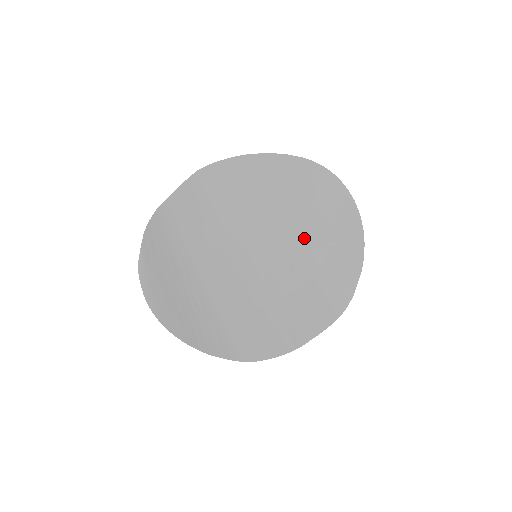
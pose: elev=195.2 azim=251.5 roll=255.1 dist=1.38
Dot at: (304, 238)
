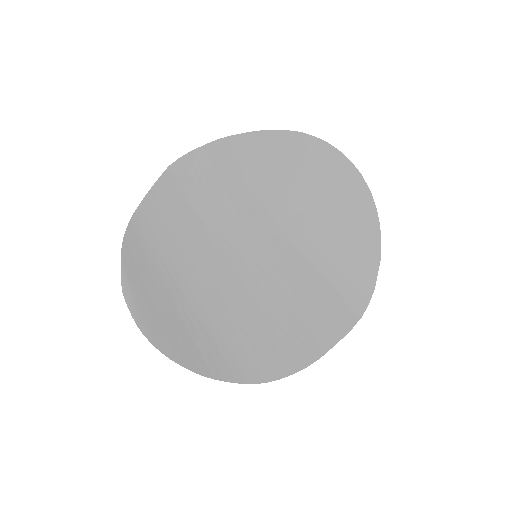
Dot at: (304, 228)
